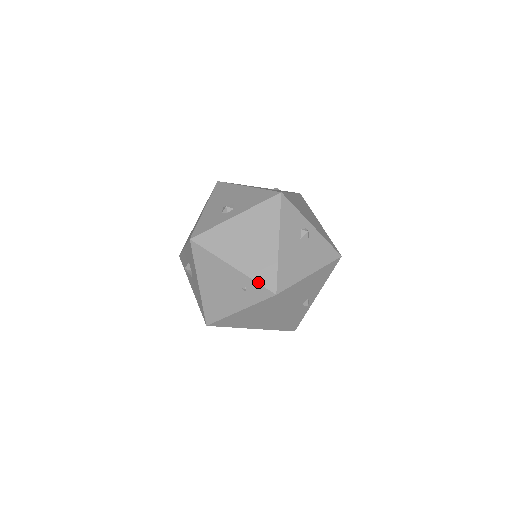
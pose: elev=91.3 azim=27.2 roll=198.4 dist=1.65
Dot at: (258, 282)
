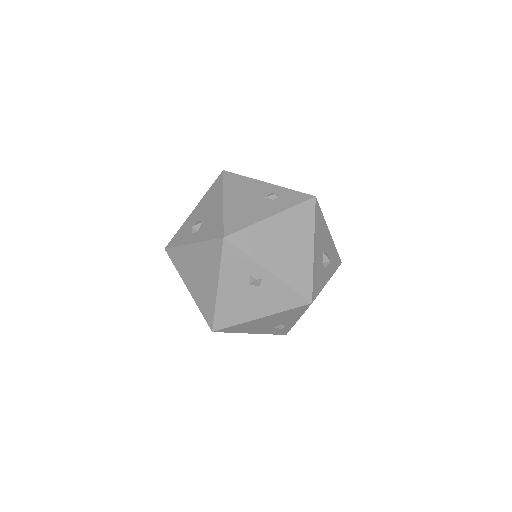
Dot at: (202, 313)
